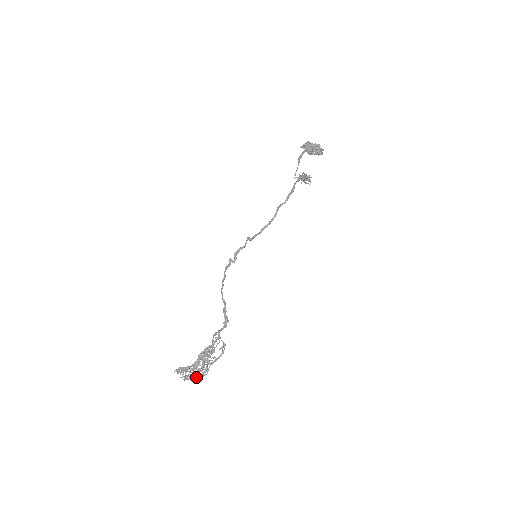
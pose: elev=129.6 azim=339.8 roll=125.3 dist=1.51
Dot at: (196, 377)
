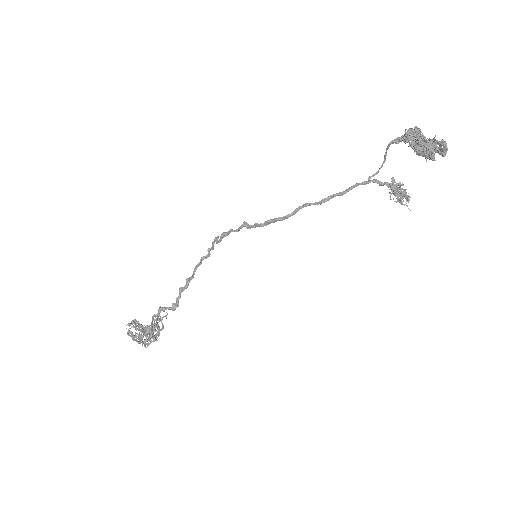
Dot at: (137, 341)
